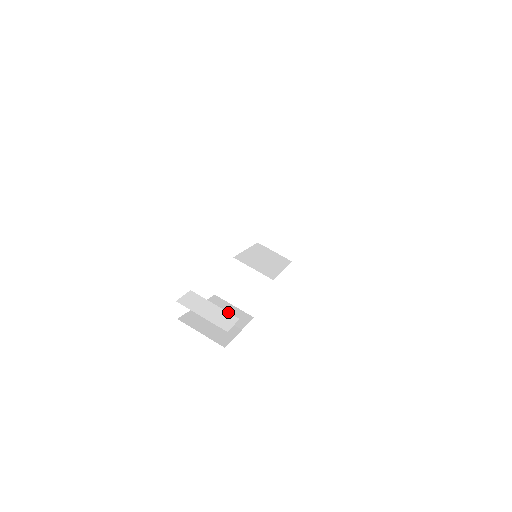
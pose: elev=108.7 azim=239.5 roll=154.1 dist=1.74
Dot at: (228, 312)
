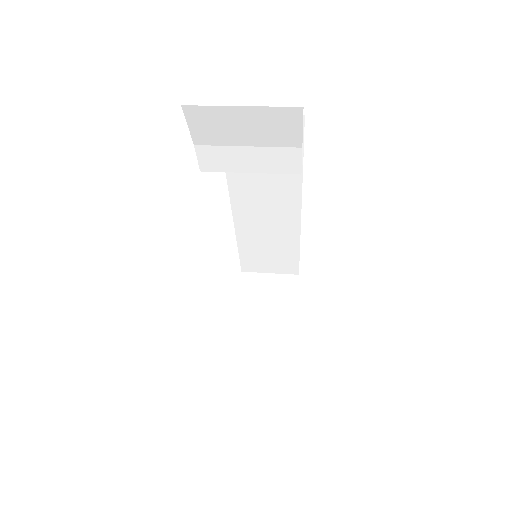
Dot at: occluded
